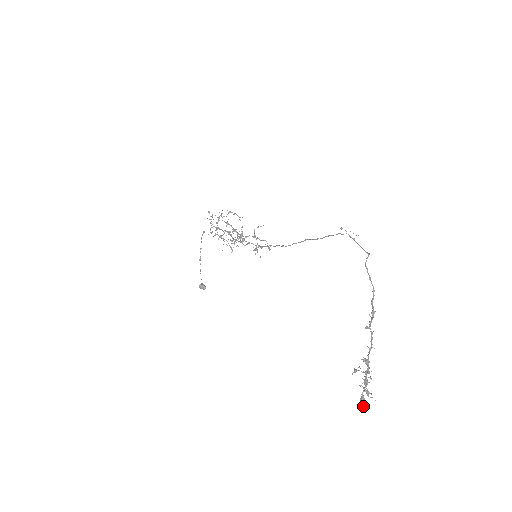
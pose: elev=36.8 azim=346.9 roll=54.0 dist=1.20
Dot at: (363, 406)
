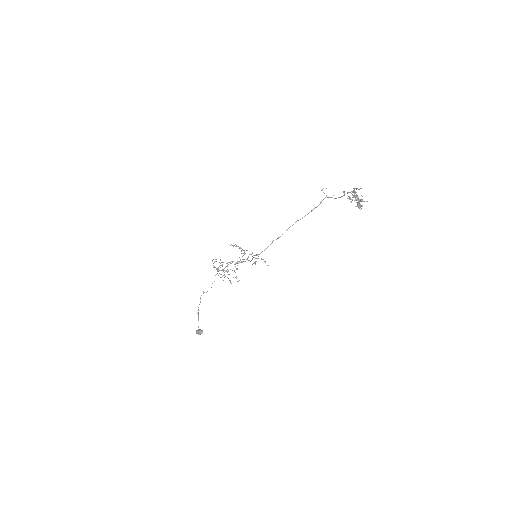
Dot at: (360, 206)
